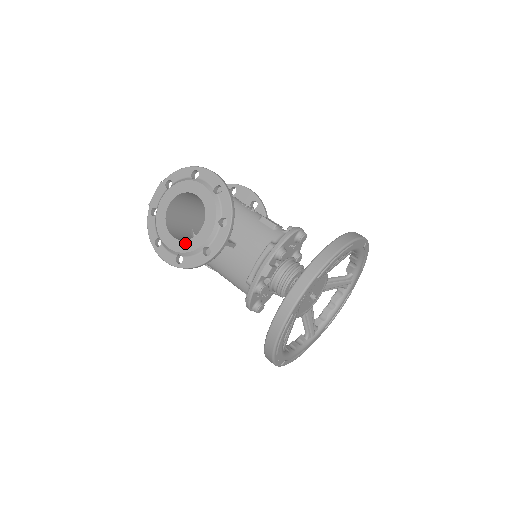
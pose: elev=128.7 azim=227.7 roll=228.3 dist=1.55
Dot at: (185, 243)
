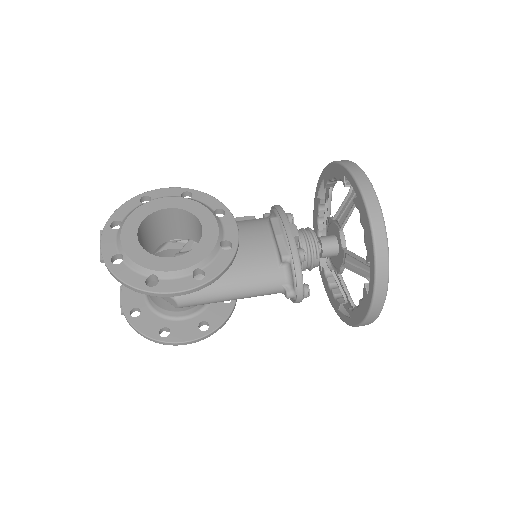
Dot at: (195, 251)
